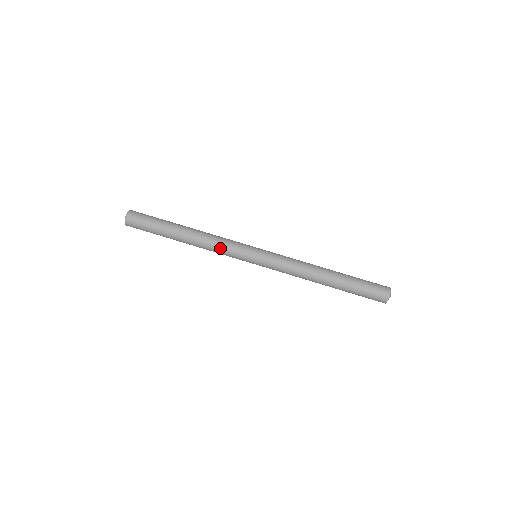
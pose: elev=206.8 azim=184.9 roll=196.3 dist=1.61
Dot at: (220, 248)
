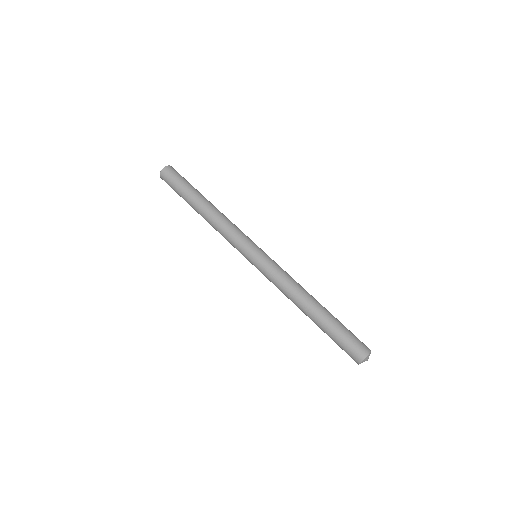
Dot at: (226, 233)
